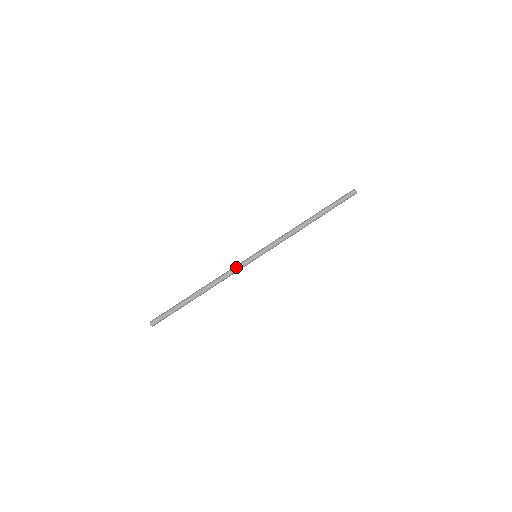
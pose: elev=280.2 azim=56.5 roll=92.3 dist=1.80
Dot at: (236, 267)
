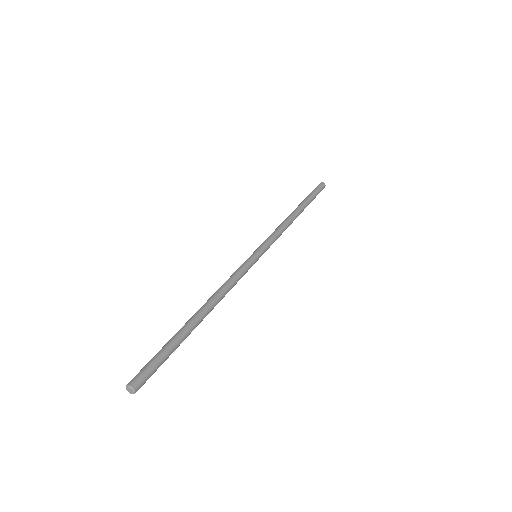
Dot at: (237, 270)
